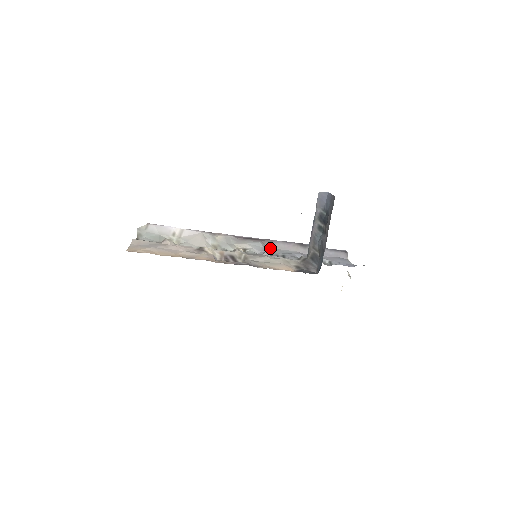
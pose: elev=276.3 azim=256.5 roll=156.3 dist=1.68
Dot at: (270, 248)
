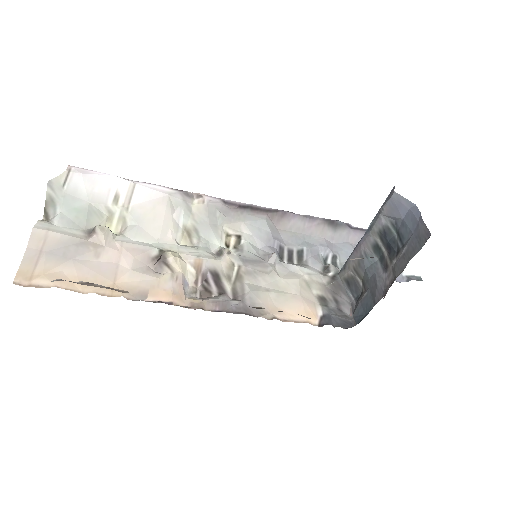
Dot at: (280, 230)
